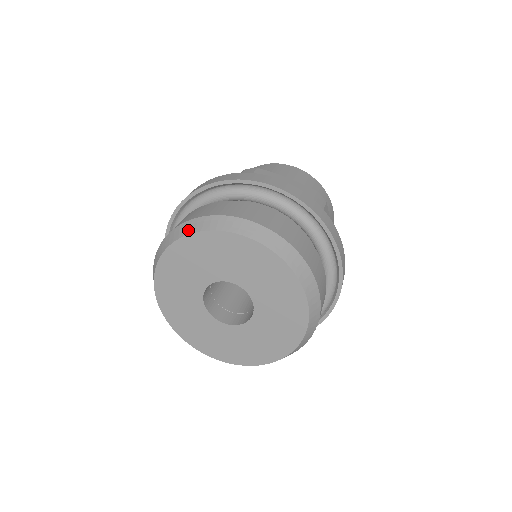
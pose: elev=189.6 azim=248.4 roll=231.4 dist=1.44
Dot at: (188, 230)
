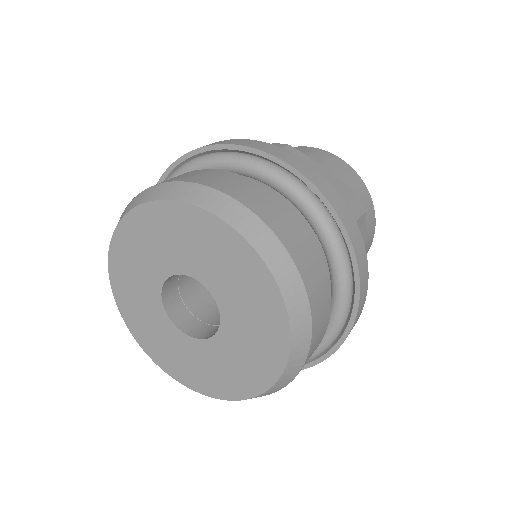
Dot at: (158, 194)
